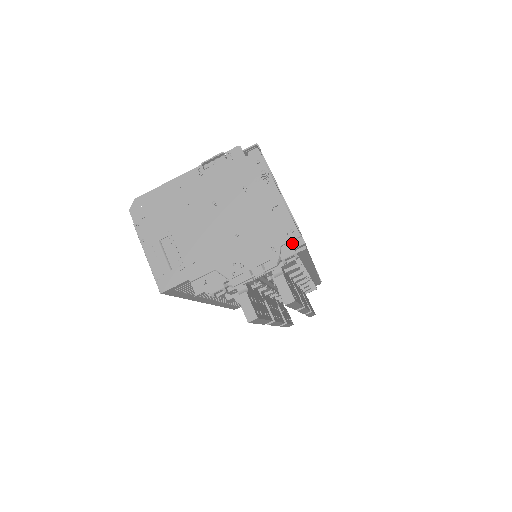
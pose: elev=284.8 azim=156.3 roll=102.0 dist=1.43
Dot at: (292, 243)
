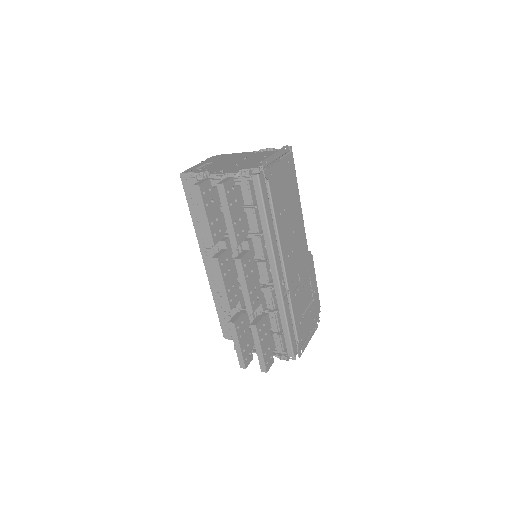
Dot at: occluded
